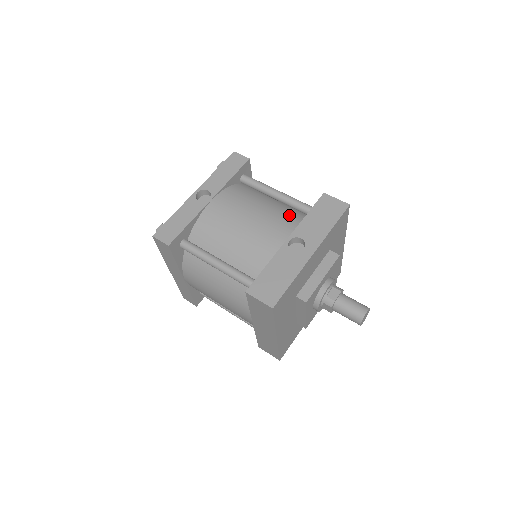
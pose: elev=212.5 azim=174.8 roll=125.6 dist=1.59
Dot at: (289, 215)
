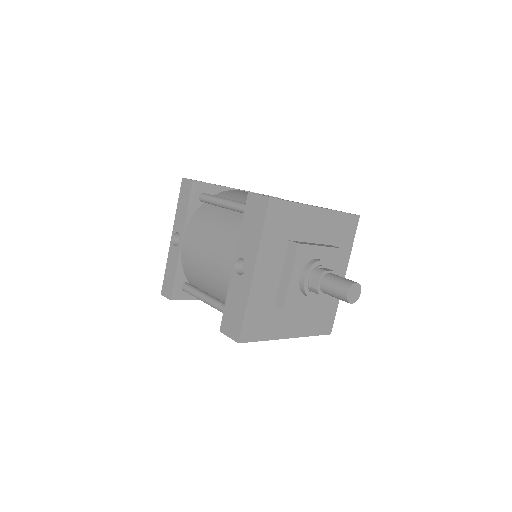
Dot at: (235, 229)
